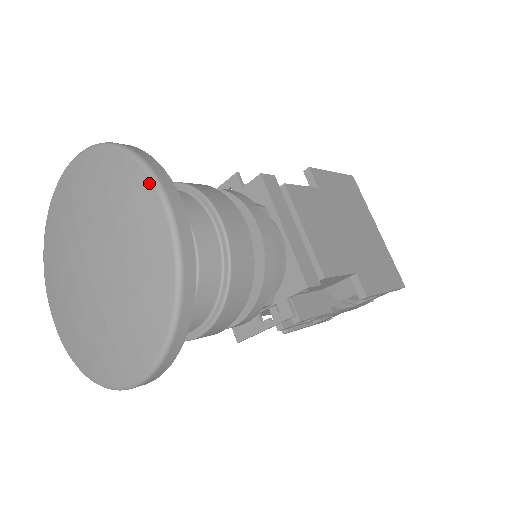
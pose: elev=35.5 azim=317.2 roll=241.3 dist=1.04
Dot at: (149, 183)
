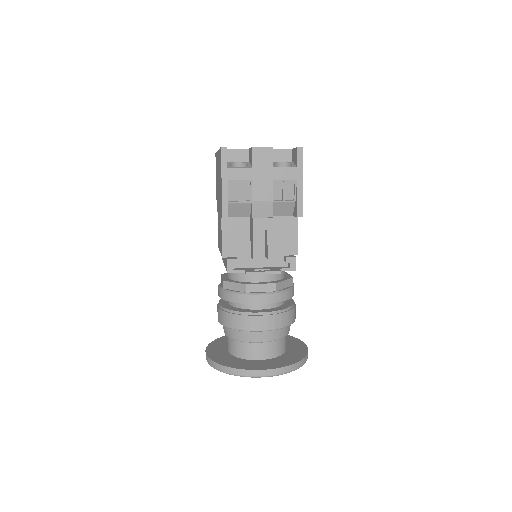
Dot at: occluded
